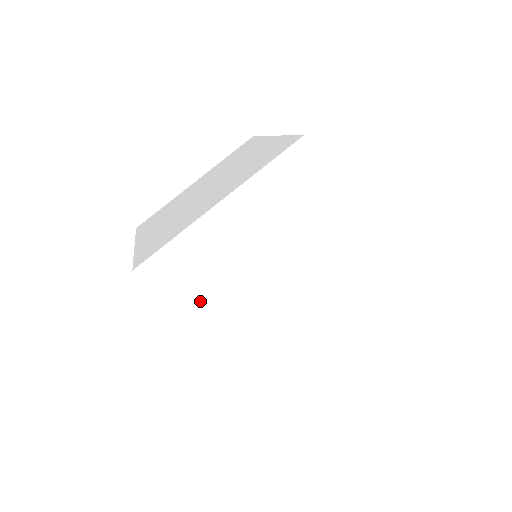
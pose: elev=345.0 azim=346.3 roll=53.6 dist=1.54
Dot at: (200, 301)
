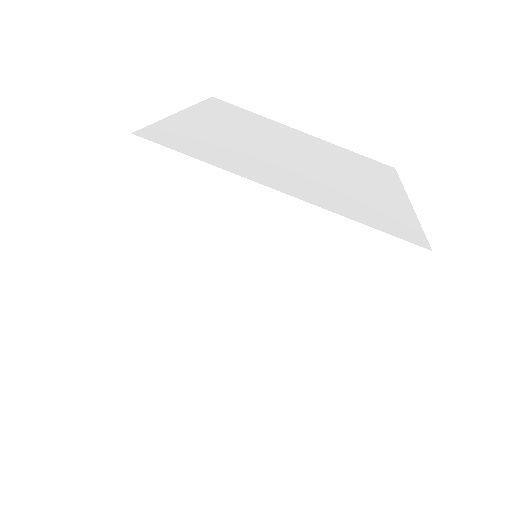
Dot at: (151, 237)
